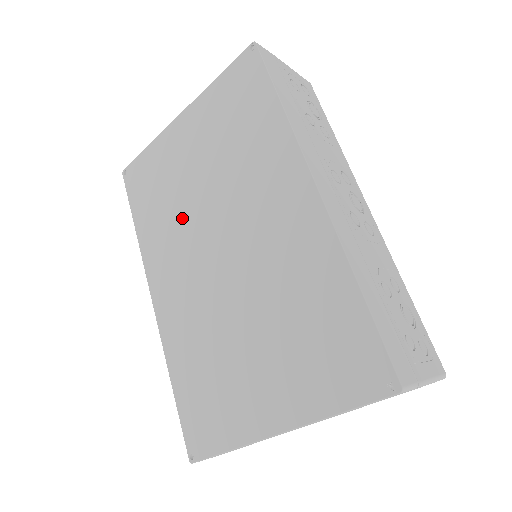
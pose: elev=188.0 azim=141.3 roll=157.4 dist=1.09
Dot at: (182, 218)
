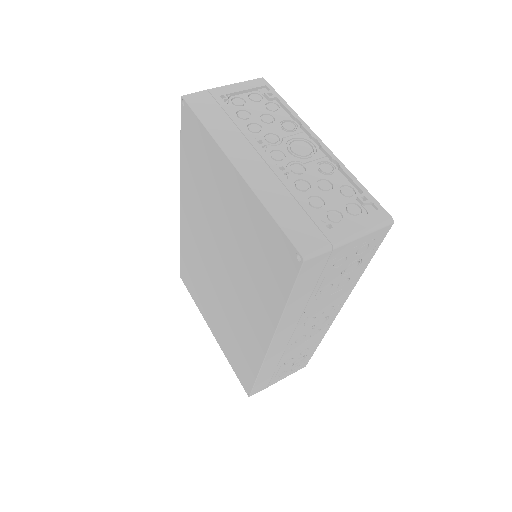
Dot at: (208, 217)
